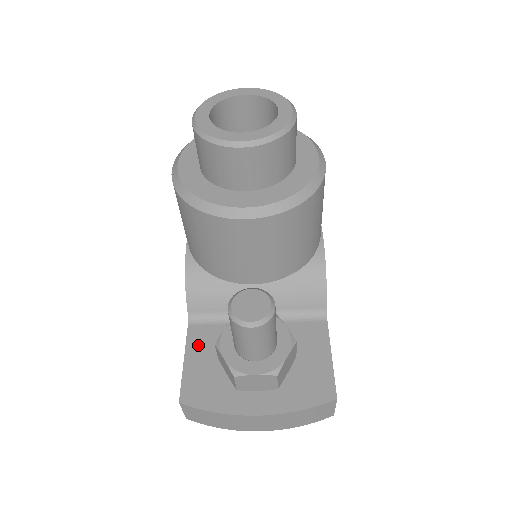
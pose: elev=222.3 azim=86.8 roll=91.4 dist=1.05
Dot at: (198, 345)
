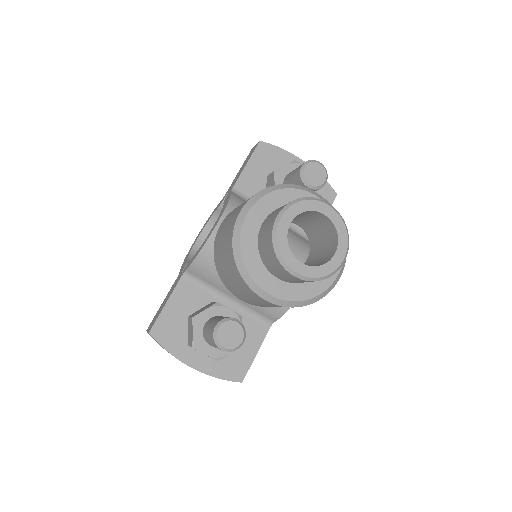
Dot at: (180, 298)
